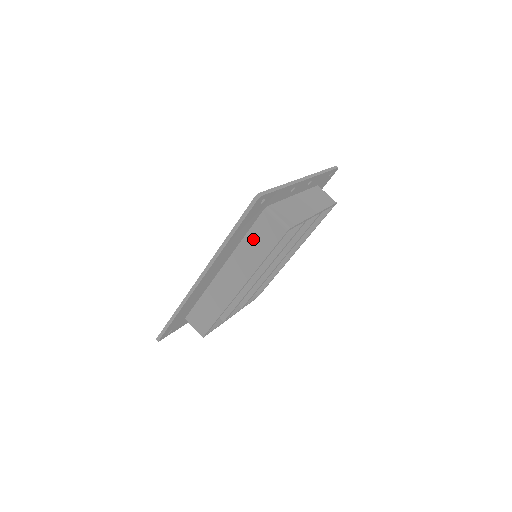
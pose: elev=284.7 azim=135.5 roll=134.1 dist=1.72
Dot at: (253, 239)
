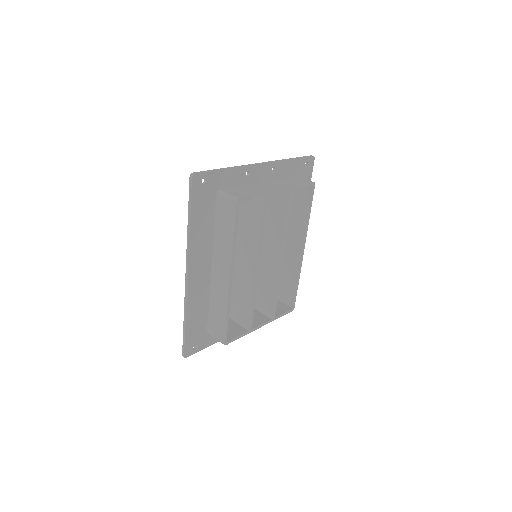
Dot at: (220, 225)
